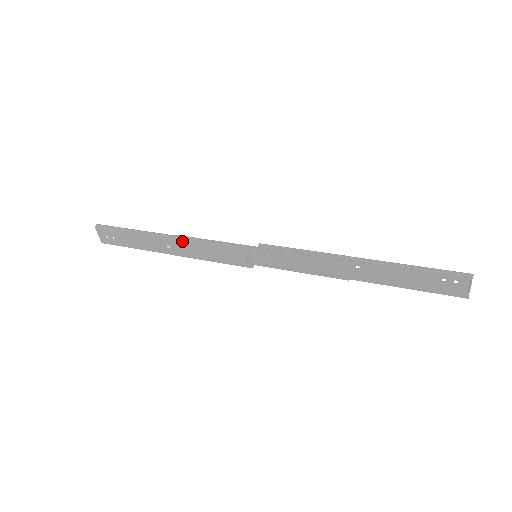
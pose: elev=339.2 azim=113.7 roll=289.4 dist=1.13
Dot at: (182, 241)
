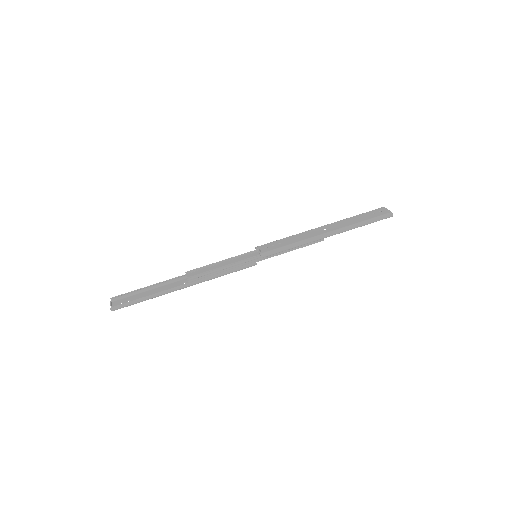
Dot at: occluded
